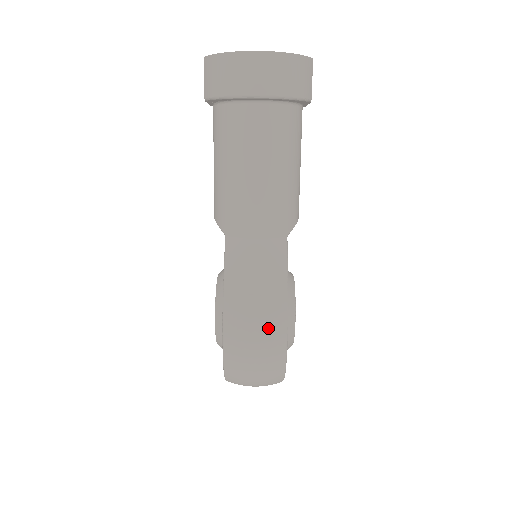
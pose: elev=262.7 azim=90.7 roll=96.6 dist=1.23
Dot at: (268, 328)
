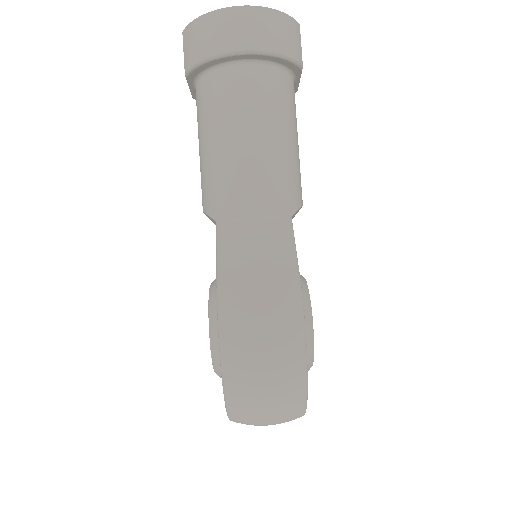
Dot at: (278, 318)
